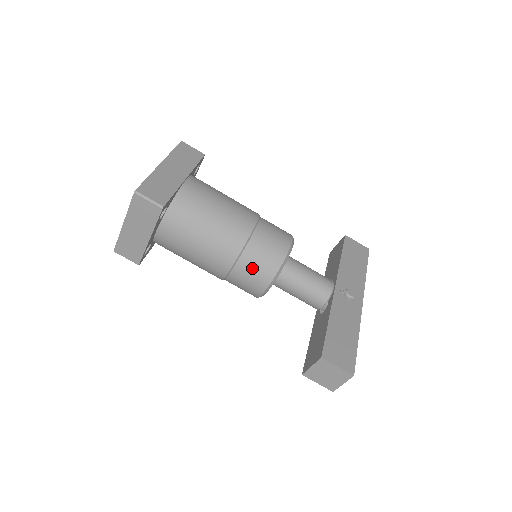
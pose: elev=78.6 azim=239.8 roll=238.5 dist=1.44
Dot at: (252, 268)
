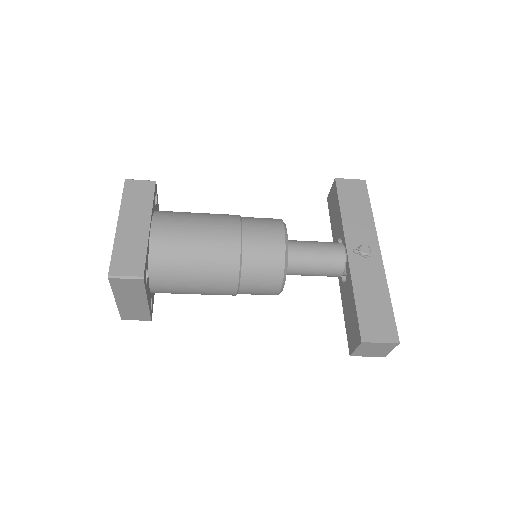
Dot at: (258, 280)
